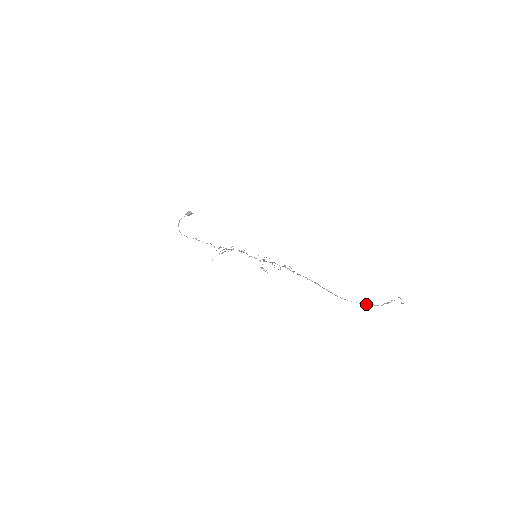
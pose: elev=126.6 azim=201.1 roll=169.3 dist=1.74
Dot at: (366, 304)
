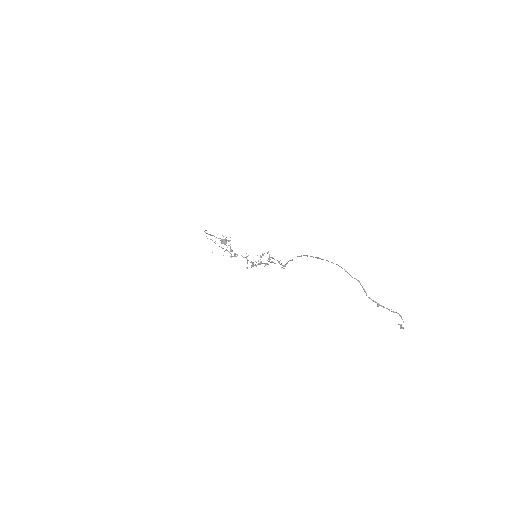
Dot at: (350, 275)
